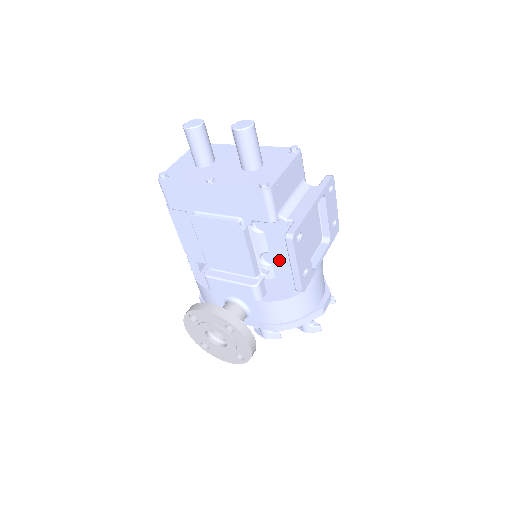
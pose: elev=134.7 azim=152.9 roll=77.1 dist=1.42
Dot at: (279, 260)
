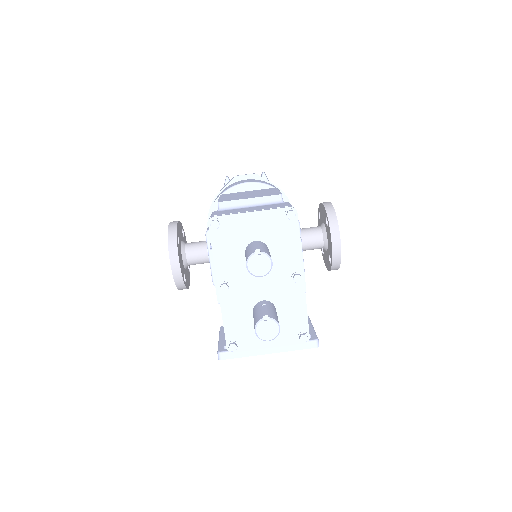
Dot at: occluded
